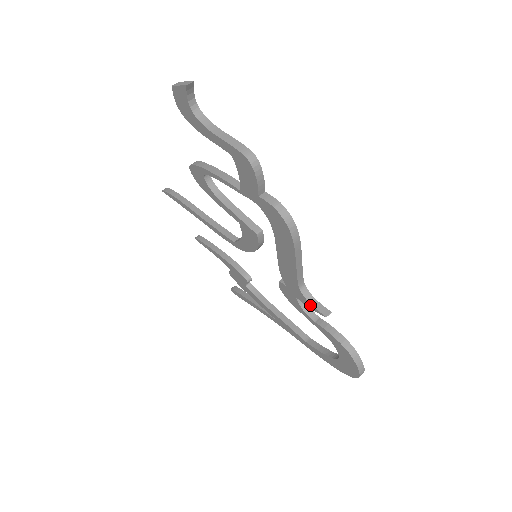
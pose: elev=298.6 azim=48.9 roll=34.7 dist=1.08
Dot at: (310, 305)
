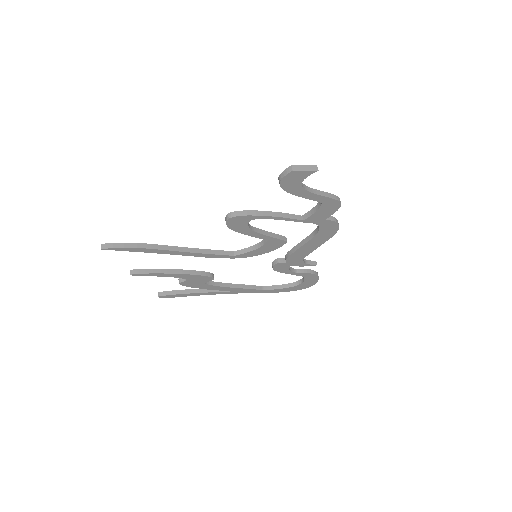
Dot at: (305, 265)
